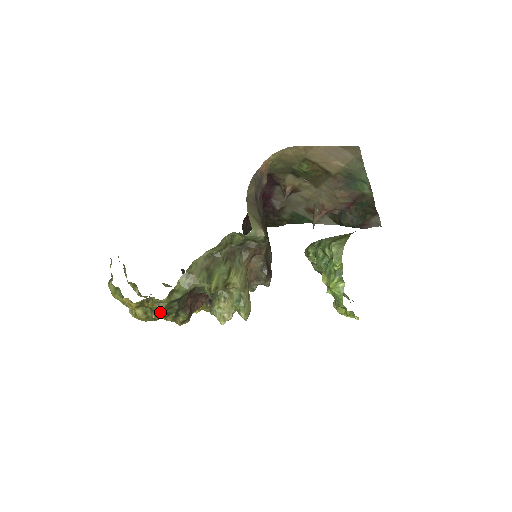
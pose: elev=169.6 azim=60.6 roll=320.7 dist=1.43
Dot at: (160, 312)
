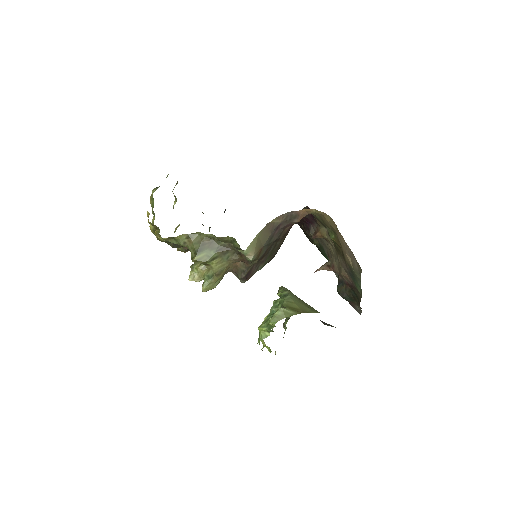
Dot at: (160, 240)
